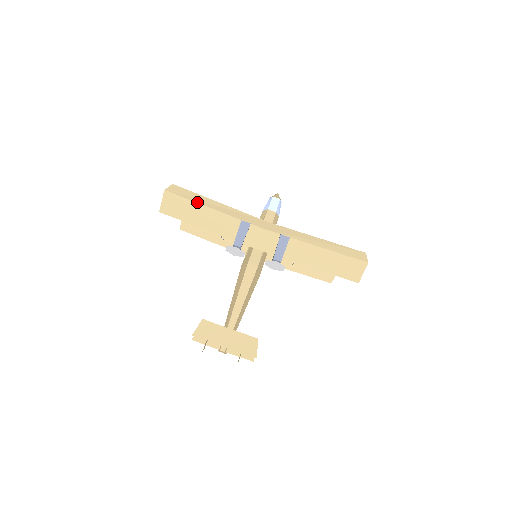
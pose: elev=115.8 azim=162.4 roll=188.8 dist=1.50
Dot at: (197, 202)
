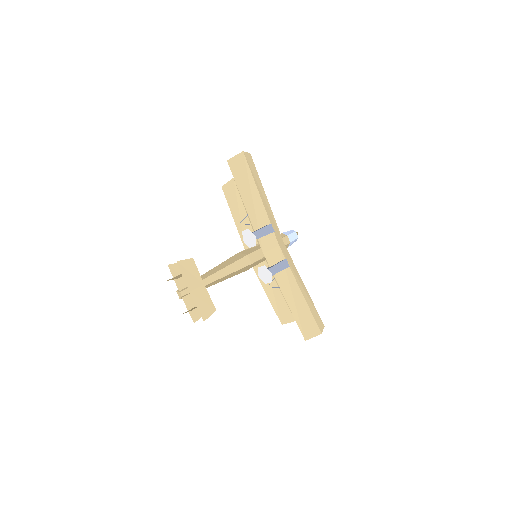
Dot at: (255, 181)
